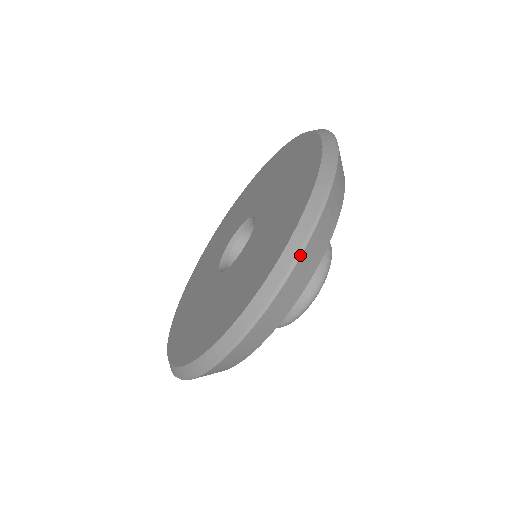
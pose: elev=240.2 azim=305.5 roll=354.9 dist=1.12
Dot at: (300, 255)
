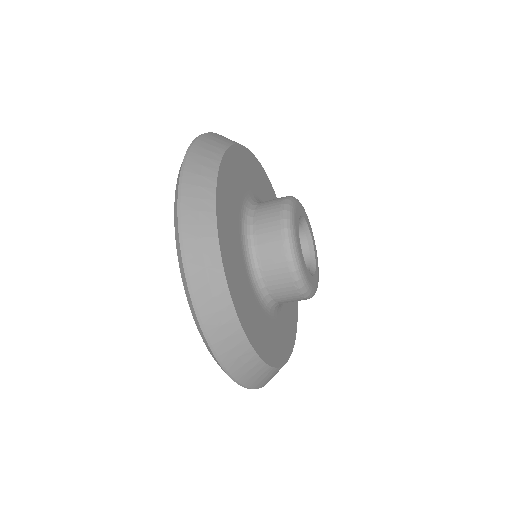
Dot at: (225, 370)
